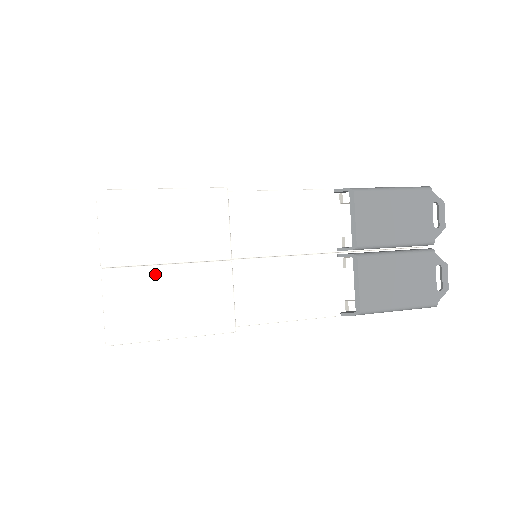
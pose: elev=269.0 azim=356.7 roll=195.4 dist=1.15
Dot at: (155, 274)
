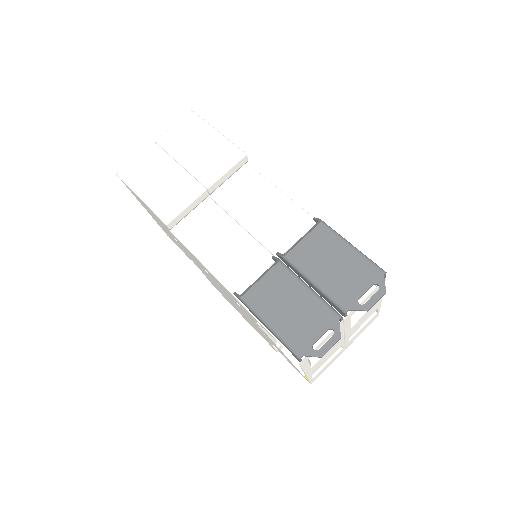
Dot at: (169, 163)
